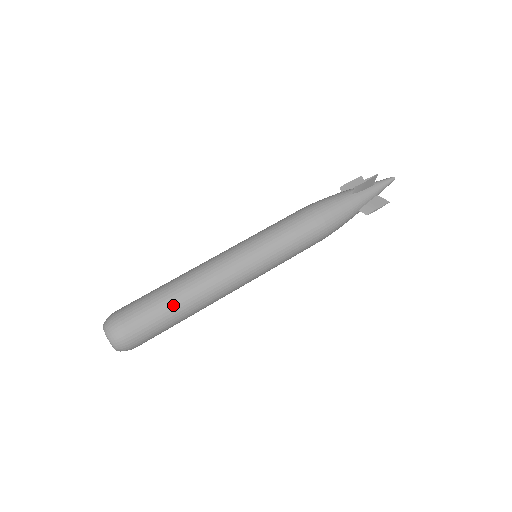
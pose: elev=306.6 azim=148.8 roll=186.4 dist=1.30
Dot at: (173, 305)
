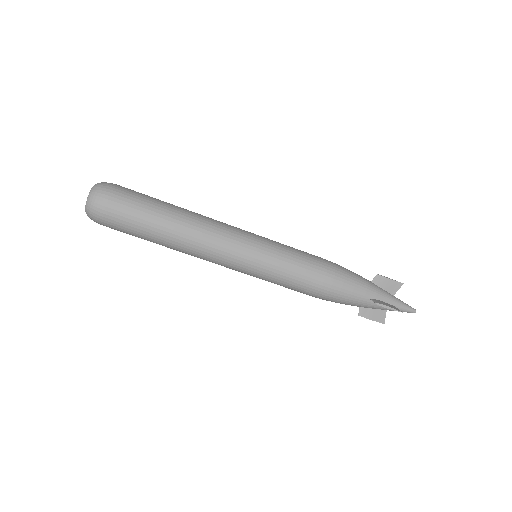
Dot at: (154, 238)
